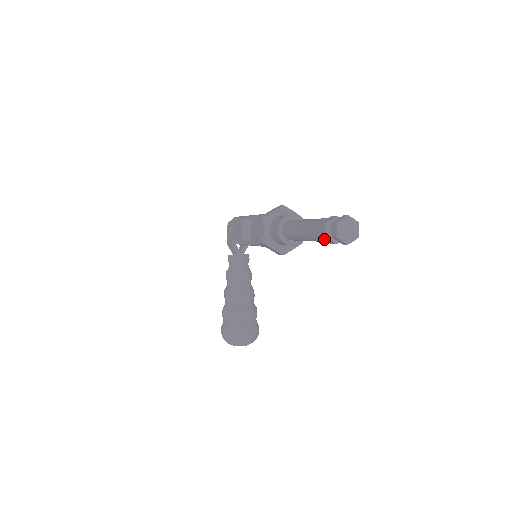
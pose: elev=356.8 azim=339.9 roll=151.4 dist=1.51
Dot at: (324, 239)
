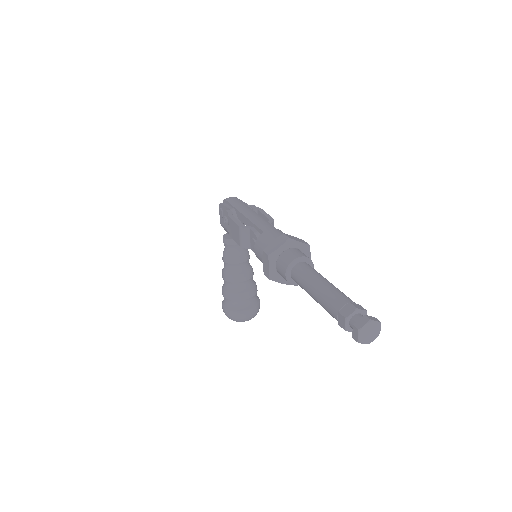
Dot at: occluded
